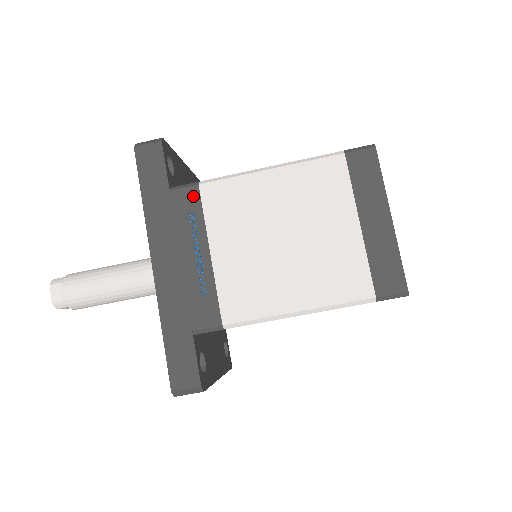
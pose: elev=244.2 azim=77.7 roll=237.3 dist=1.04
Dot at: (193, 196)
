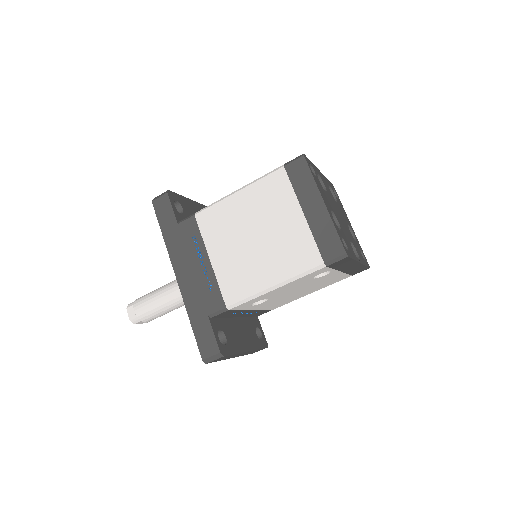
Dot at: (192, 224)
